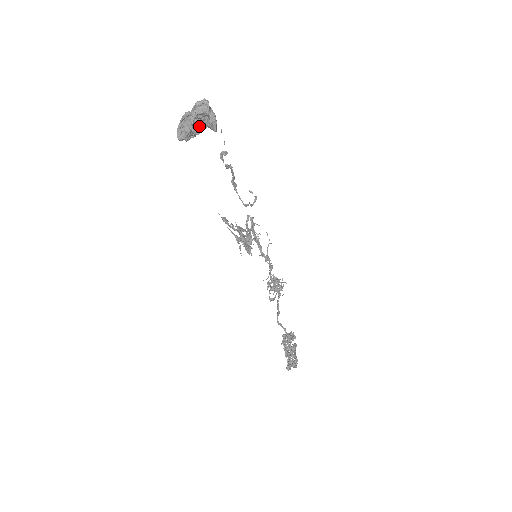
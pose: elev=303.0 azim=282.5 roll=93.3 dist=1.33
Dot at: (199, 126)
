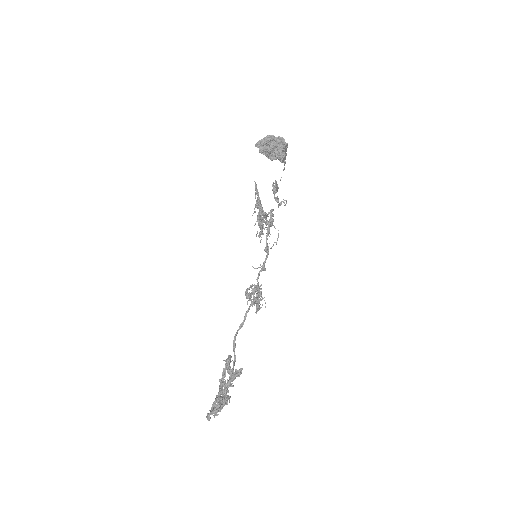
Dot at: (272, 153)
